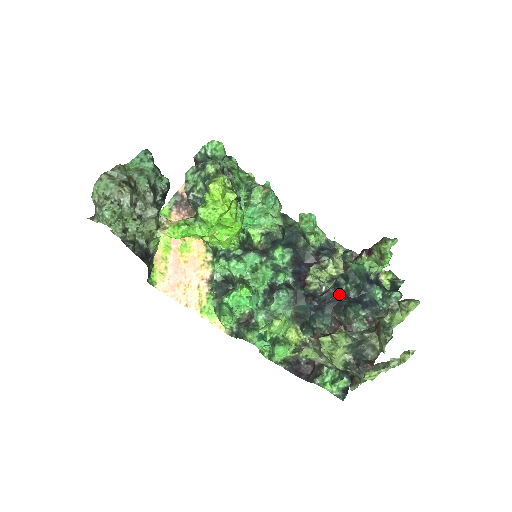
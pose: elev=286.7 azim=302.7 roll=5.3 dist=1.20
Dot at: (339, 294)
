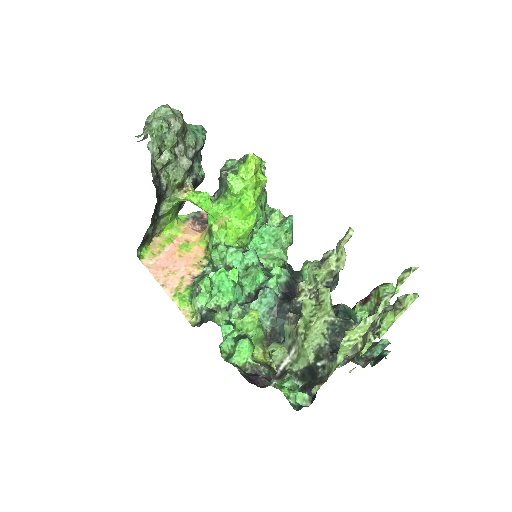
Dot at: occluded
